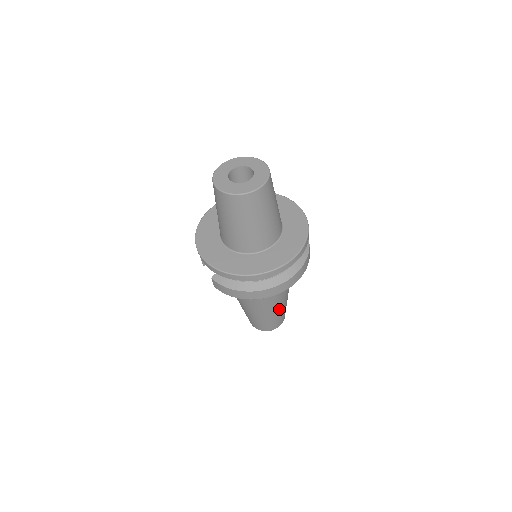
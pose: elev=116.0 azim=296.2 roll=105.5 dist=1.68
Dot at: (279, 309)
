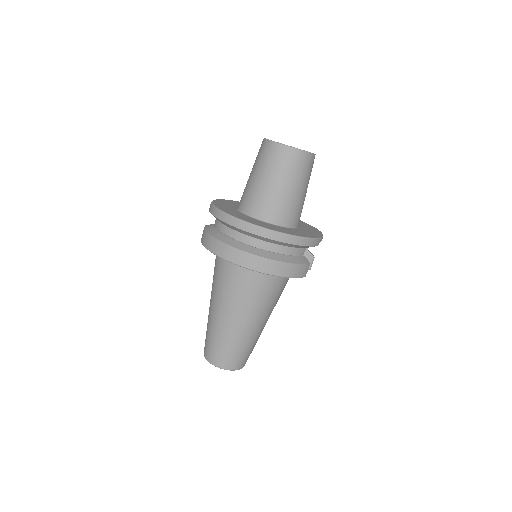
Dot at: (234, 330)
